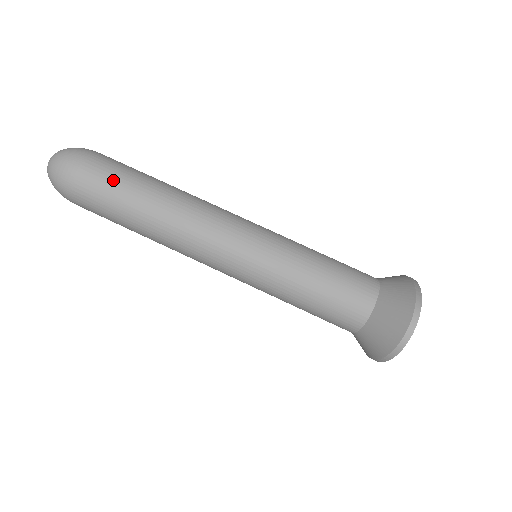
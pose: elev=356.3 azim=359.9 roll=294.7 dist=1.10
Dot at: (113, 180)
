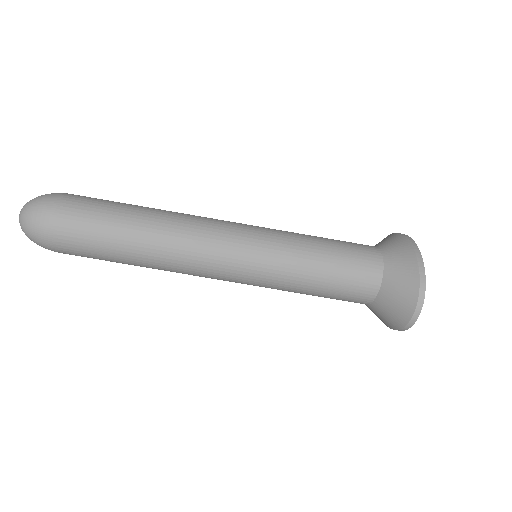
Dot at: (92, 233)
